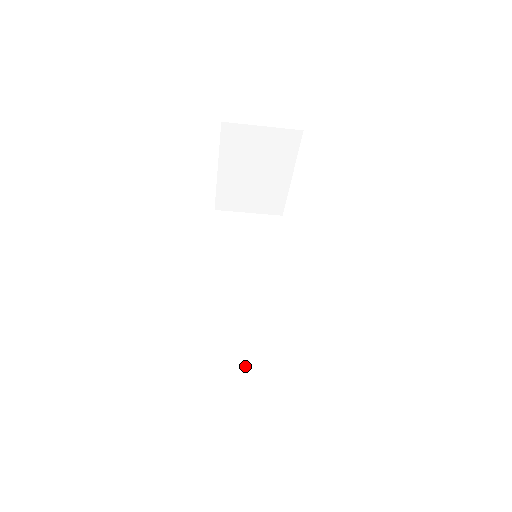
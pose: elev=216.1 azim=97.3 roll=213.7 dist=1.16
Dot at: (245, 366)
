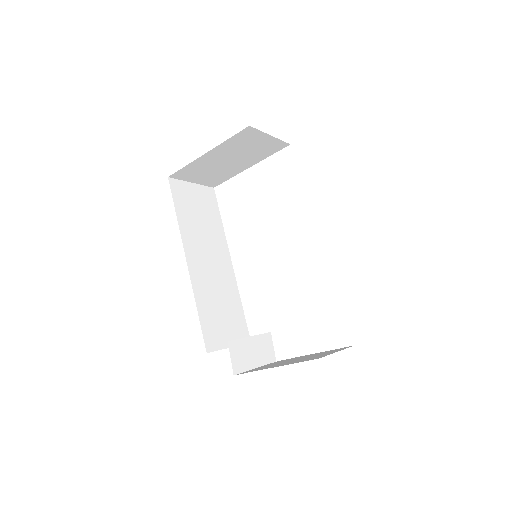
Dot at: (250, 347)
